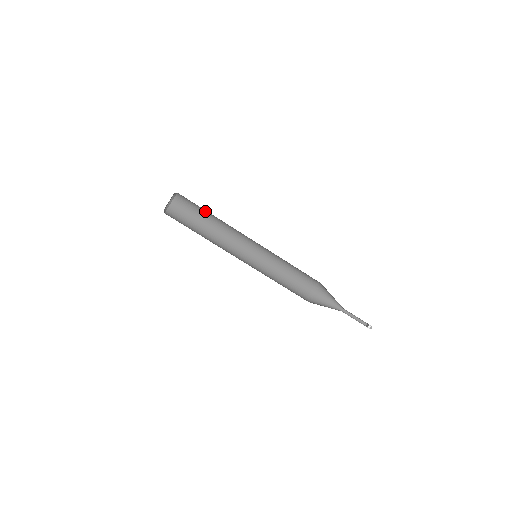
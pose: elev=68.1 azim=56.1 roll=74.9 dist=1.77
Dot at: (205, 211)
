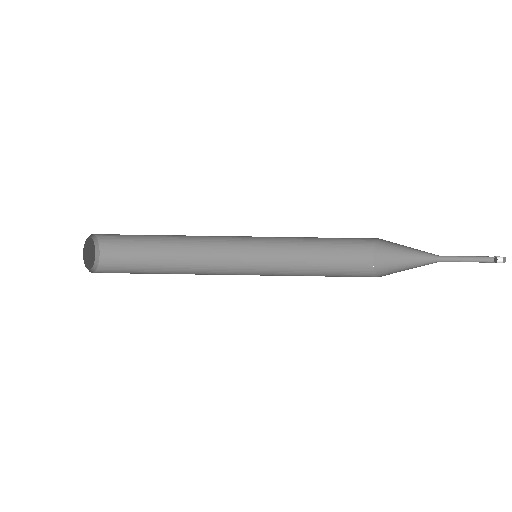
Dot at: (147, 235)
